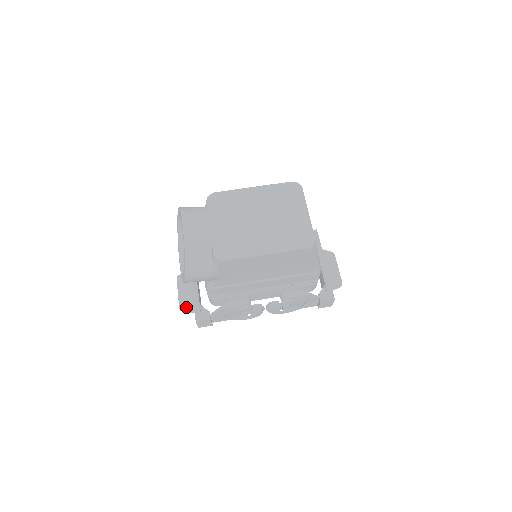
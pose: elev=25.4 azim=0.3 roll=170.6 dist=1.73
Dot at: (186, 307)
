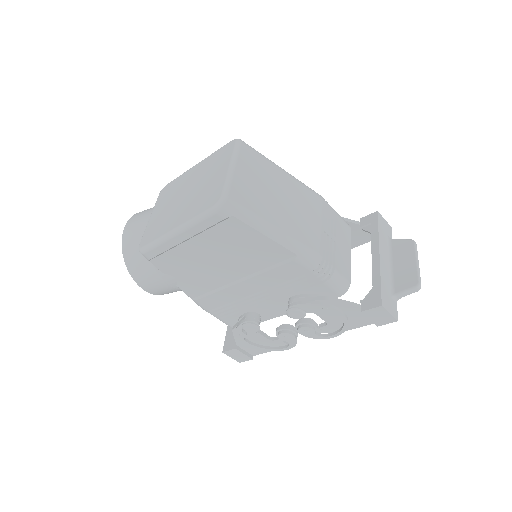
Dot at: occluded
